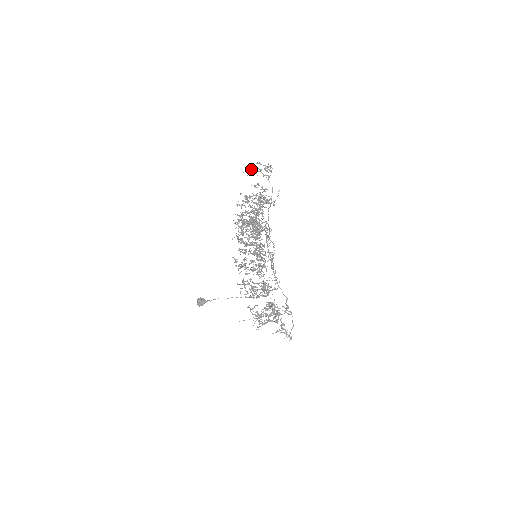
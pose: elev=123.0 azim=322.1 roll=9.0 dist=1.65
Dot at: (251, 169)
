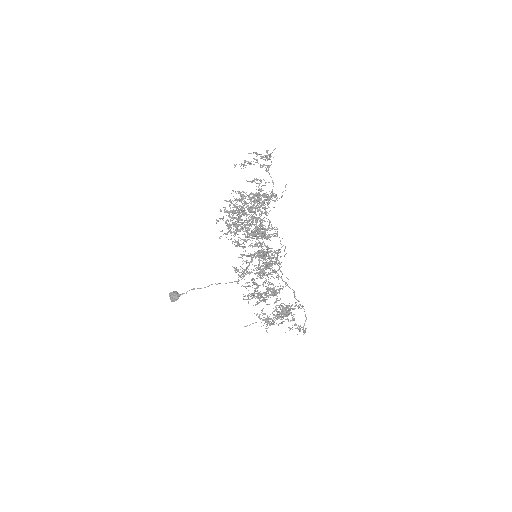
Dot at: (244, 161)
